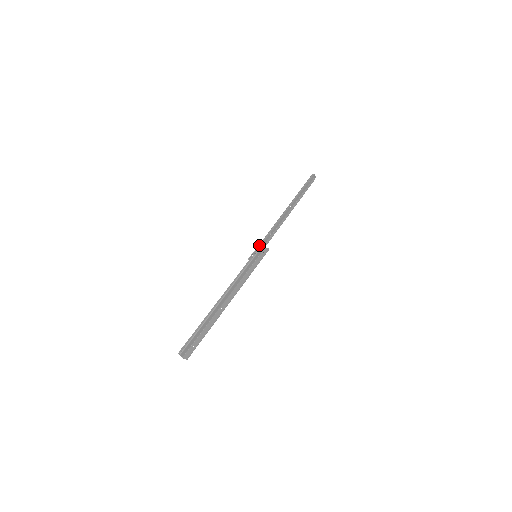
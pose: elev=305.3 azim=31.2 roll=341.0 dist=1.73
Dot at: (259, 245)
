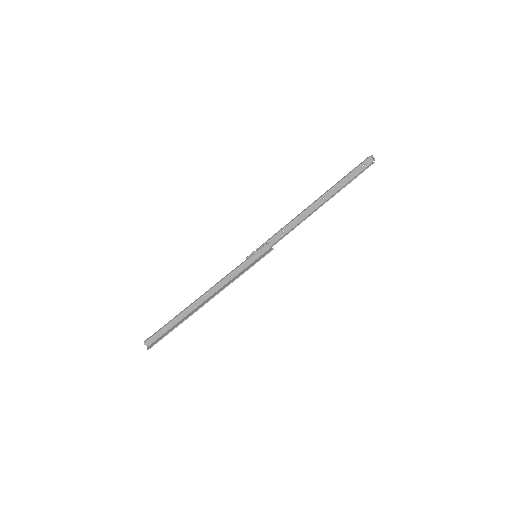
Dot at: (262, 244)
